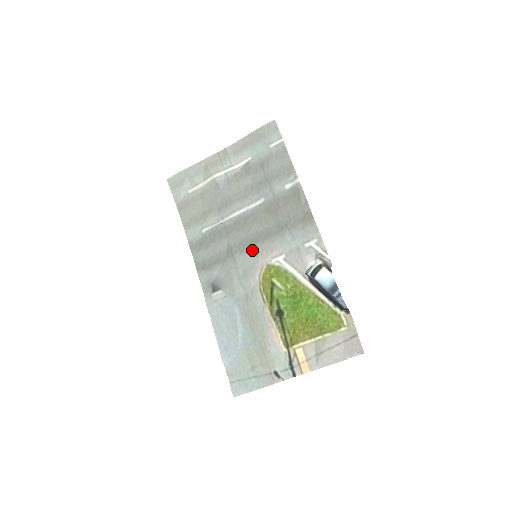
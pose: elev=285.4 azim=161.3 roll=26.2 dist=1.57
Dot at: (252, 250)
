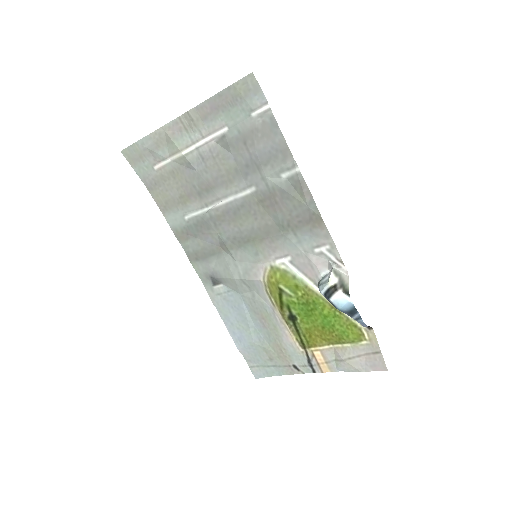
Dot at: (250, 248)
